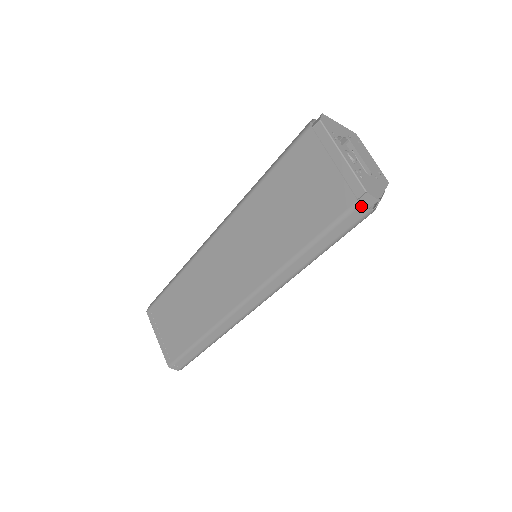
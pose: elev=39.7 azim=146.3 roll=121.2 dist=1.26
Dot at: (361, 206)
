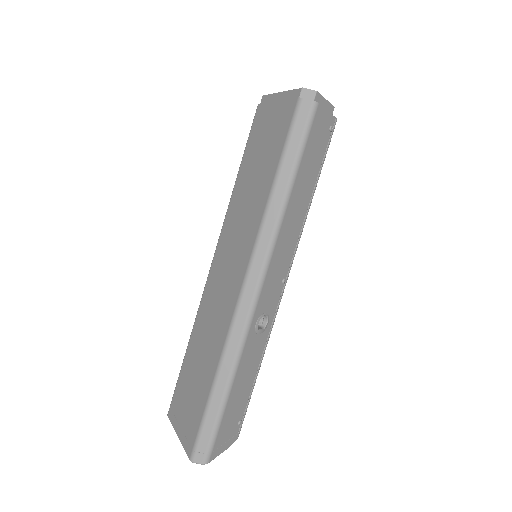
Dot at: (303, 100)
